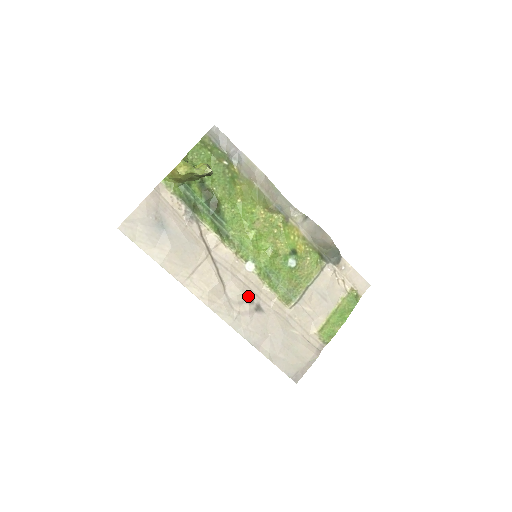
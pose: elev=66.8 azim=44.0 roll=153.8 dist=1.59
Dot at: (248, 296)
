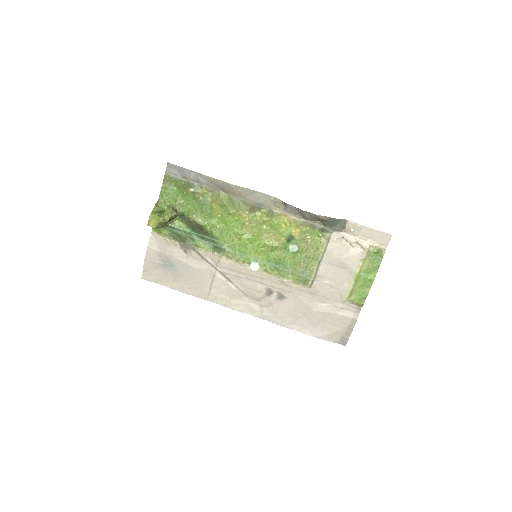
Dot at: (265, 290)
